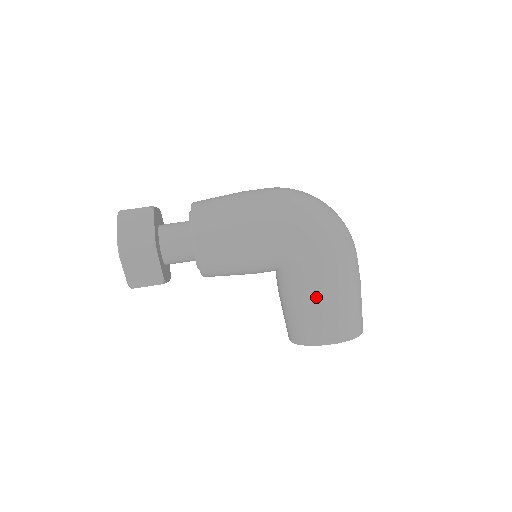
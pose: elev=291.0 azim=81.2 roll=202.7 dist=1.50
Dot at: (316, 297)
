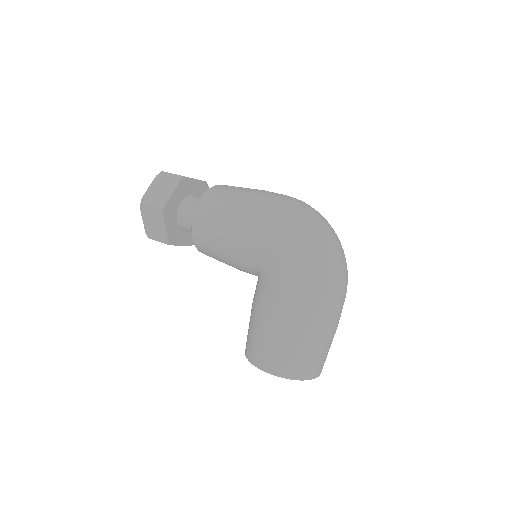
Dot at: (263, 318)
